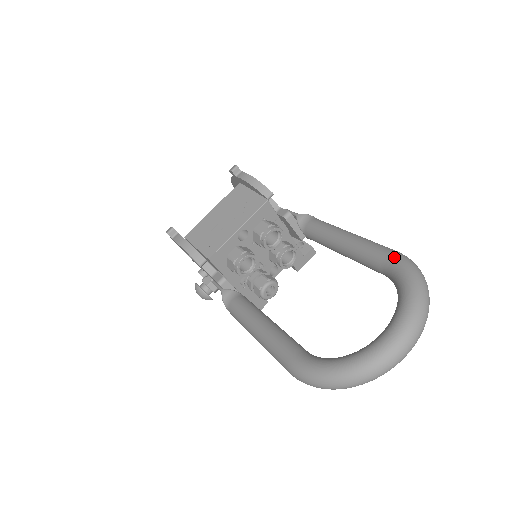
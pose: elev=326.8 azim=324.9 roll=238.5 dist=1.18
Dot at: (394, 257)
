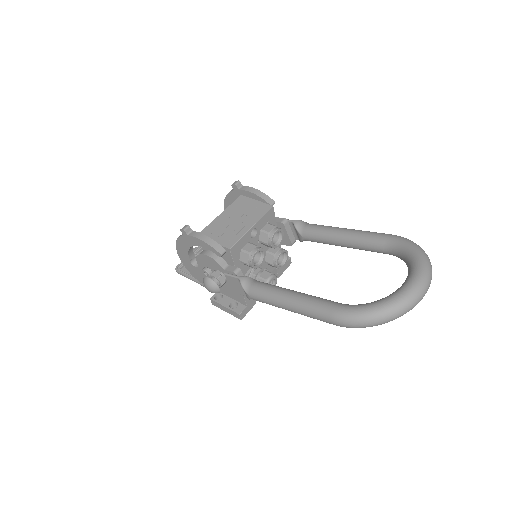
Dot at: (395, 237)
